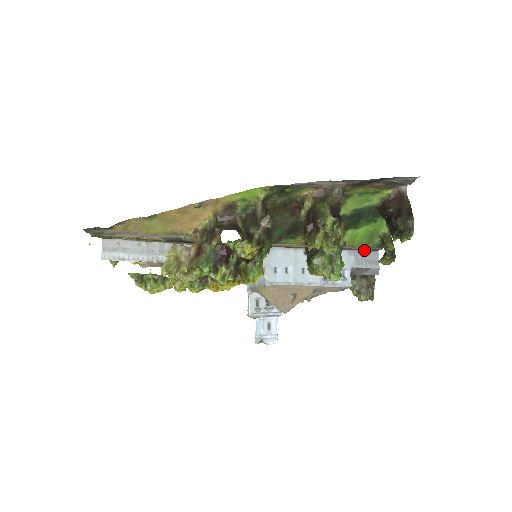
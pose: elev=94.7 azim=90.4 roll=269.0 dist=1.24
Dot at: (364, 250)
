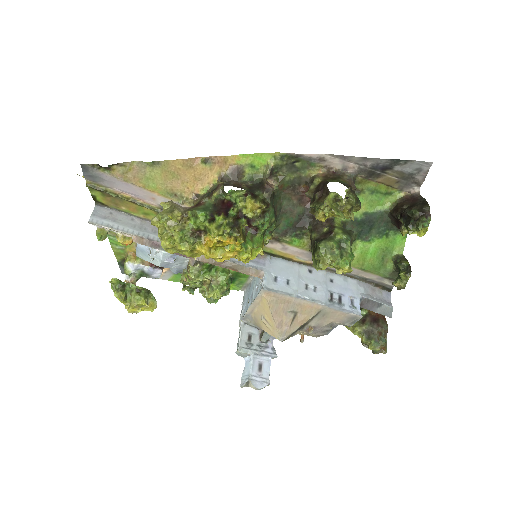
Dot at: (375, 286)
